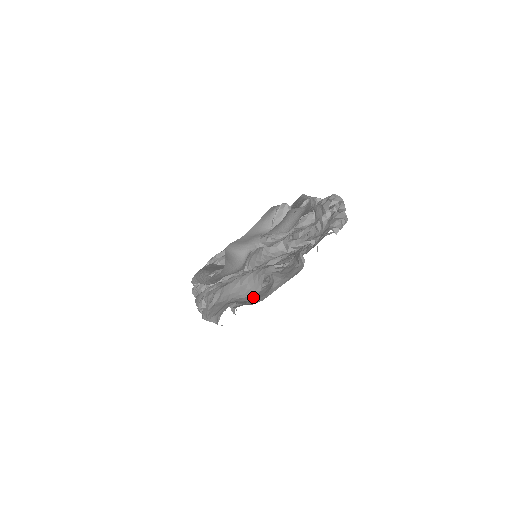
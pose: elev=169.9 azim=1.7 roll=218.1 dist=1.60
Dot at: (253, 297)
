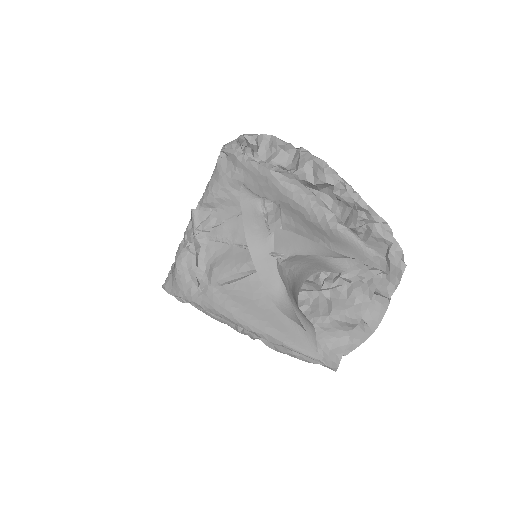
Dot at: (348, 336)
